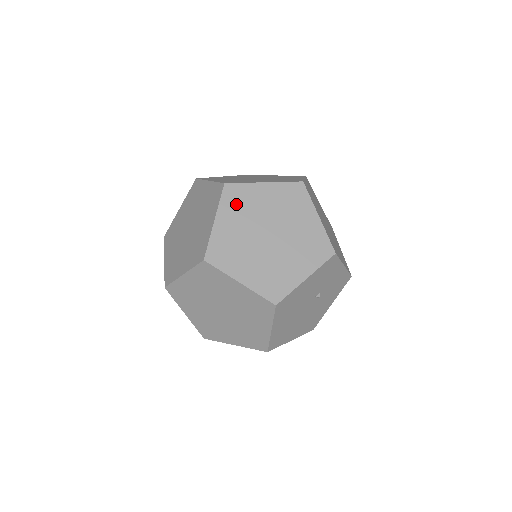
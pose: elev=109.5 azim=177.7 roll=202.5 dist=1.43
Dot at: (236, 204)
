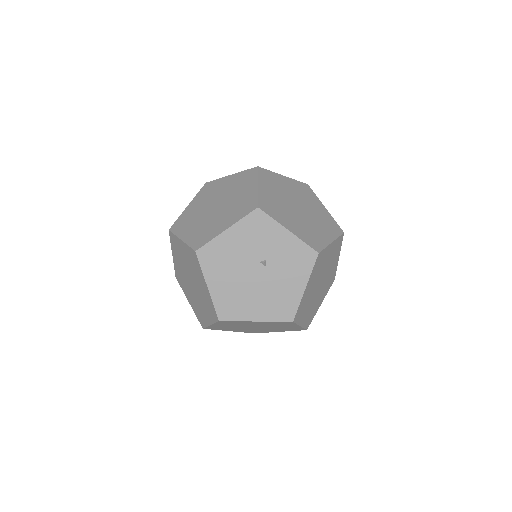
Dot at: (206, 193)
